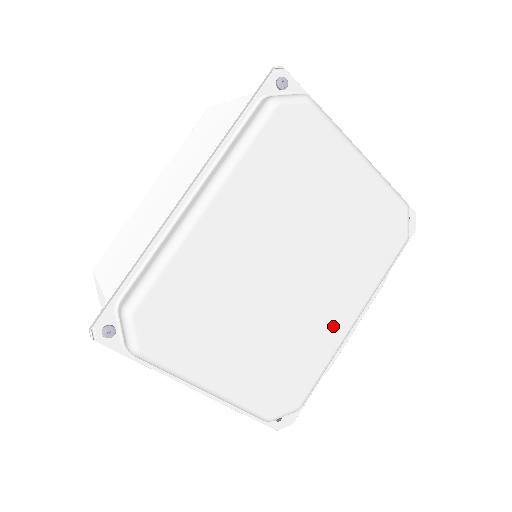
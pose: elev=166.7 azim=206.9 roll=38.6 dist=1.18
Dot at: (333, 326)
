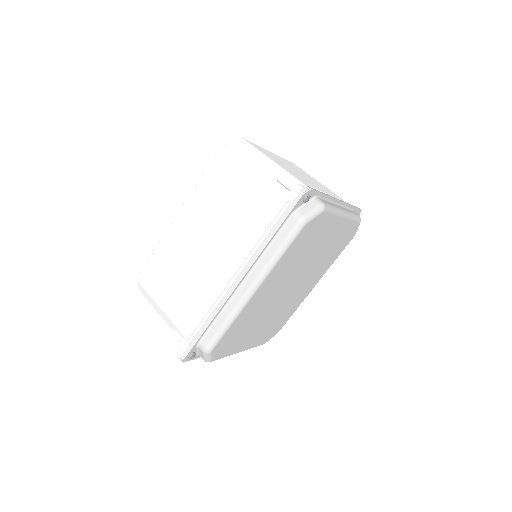
Dot at: (304, 294)
